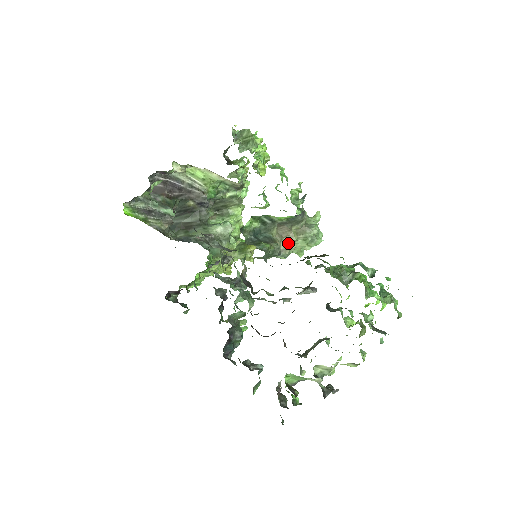
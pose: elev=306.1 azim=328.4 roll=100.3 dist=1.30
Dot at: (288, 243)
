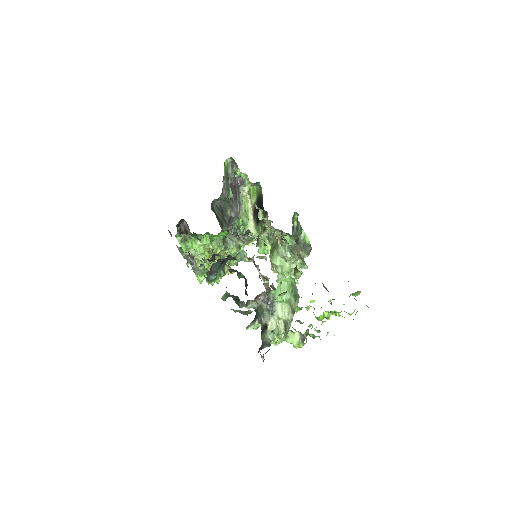
Dot at: (296, 253)
